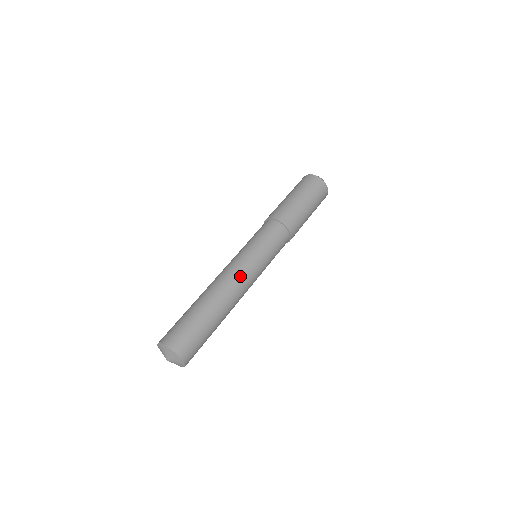
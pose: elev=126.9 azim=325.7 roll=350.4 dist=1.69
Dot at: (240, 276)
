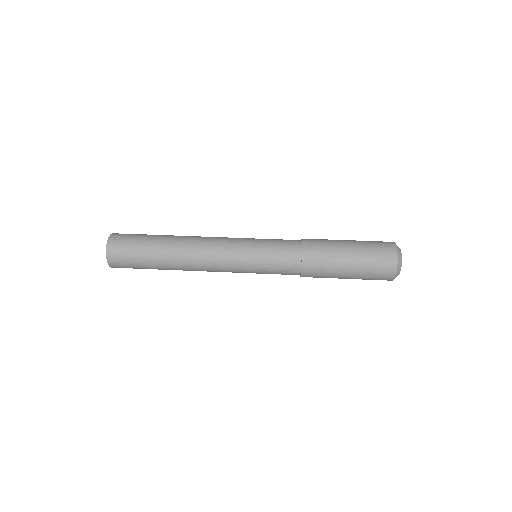
Dot at: (213, 263)
